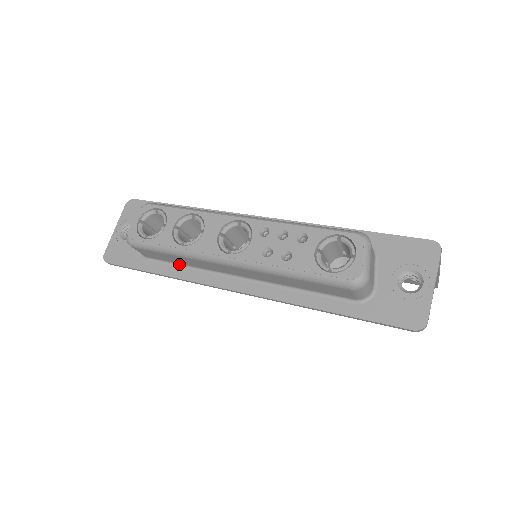
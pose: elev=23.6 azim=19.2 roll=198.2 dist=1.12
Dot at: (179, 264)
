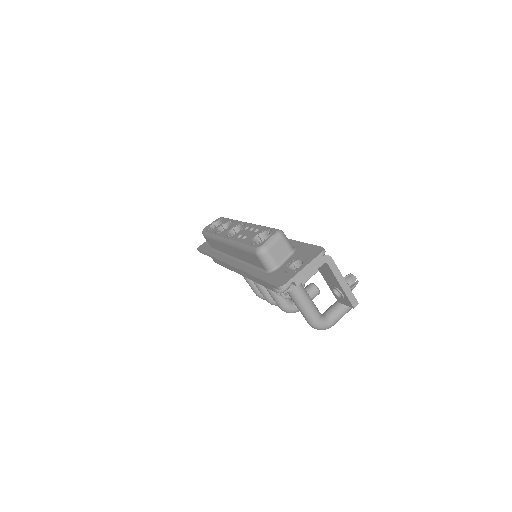
Dot at: (219, 251)
